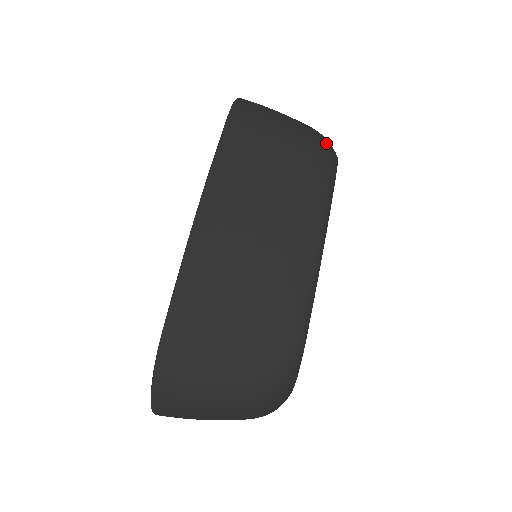
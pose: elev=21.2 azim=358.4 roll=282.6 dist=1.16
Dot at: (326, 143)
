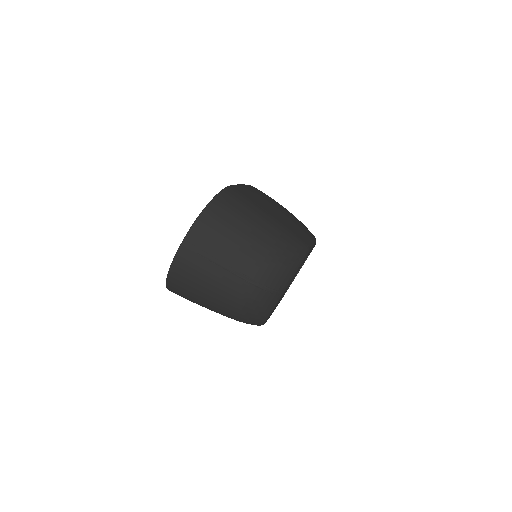
Dot at: occluded
